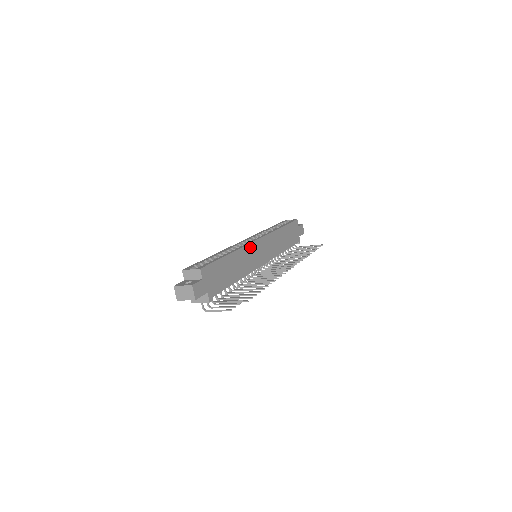
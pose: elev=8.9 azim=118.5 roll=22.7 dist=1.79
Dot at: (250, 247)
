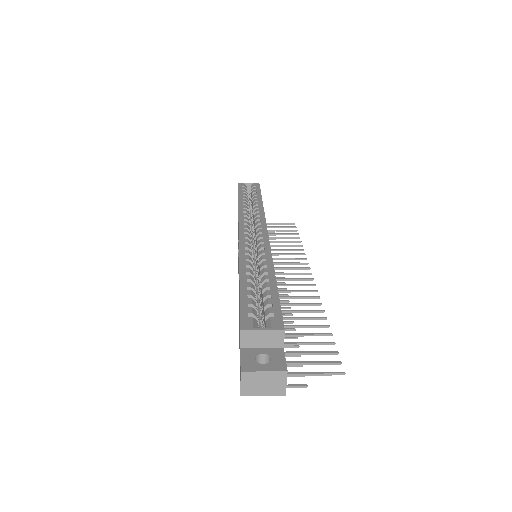
Dot at: occluded
